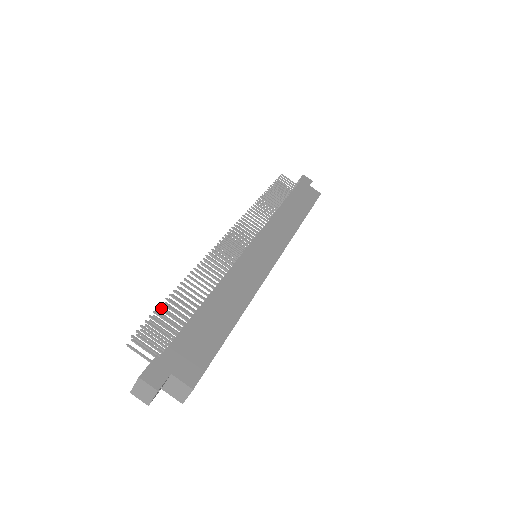
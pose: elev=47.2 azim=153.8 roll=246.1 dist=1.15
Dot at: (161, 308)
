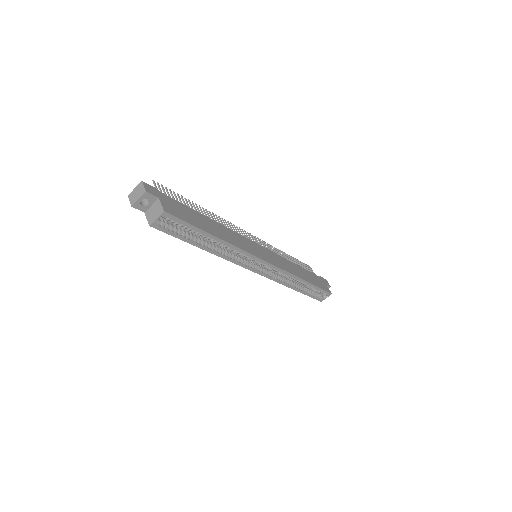
Dot at: occluded
